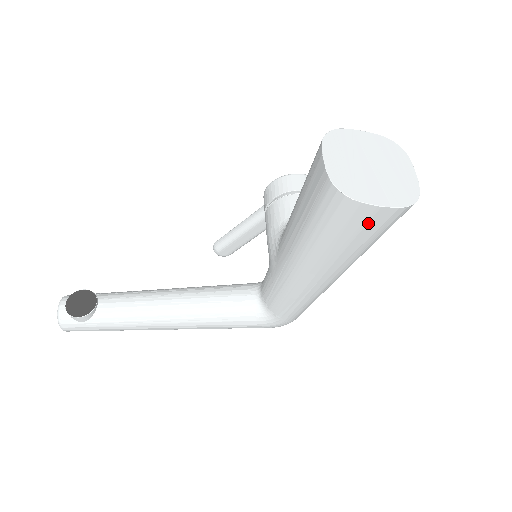
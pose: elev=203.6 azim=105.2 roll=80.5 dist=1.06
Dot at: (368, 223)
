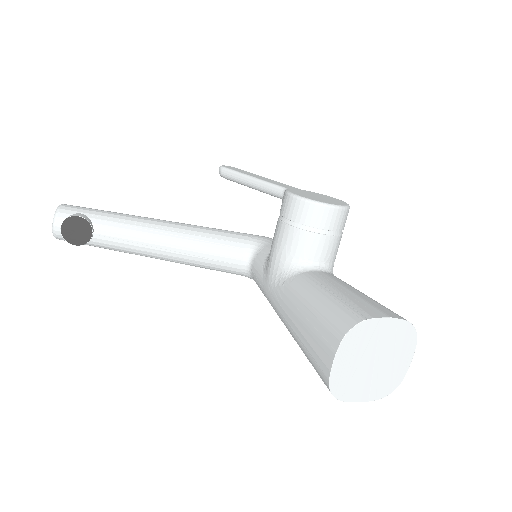
Dot at: occluded
